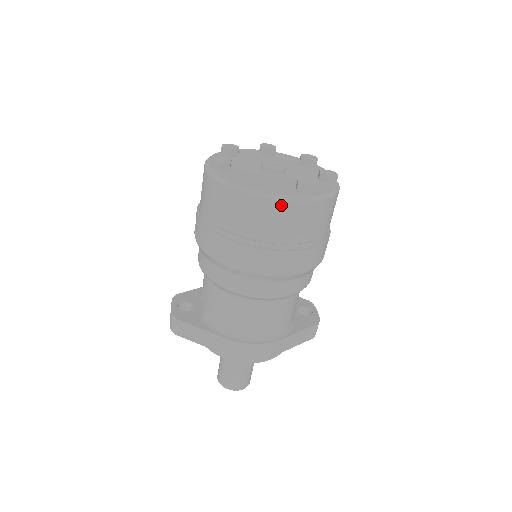
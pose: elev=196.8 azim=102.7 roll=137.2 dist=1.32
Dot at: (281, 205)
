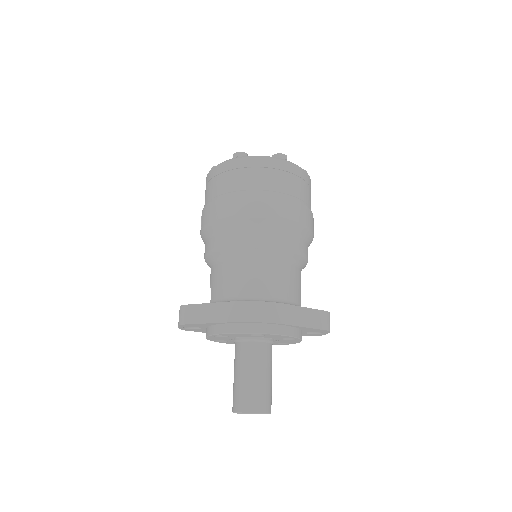
Dot at: (260, 160)
